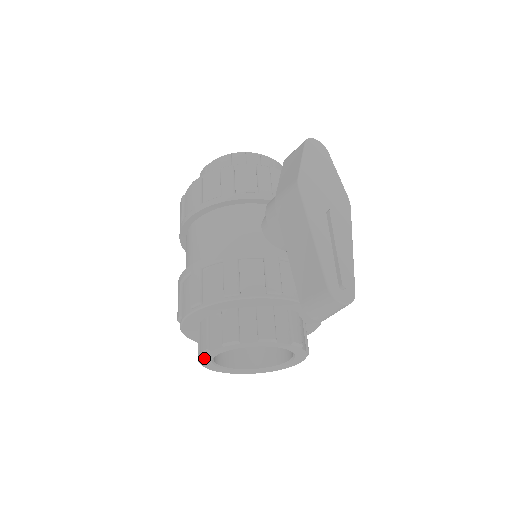
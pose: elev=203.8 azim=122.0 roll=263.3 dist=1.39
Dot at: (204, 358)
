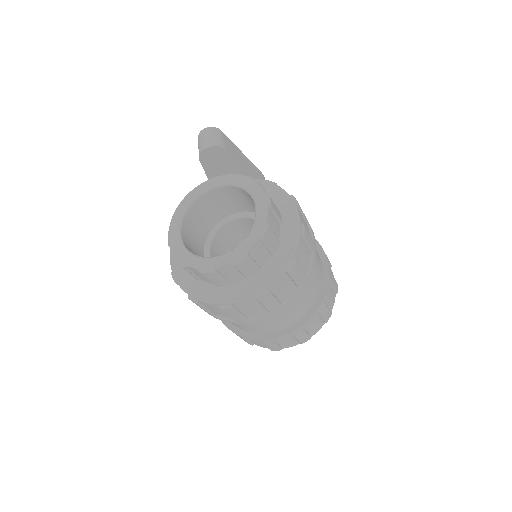
Dot at: (174, 248)
